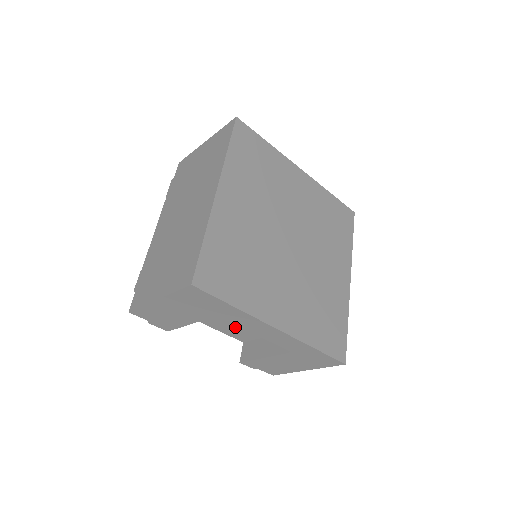
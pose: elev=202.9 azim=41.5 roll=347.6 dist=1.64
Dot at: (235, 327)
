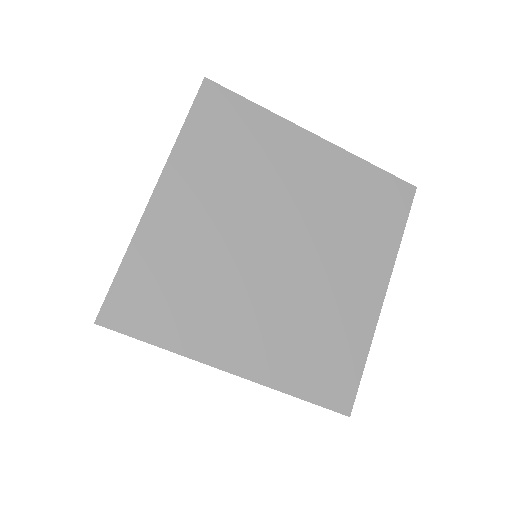
Dot at: occluded
